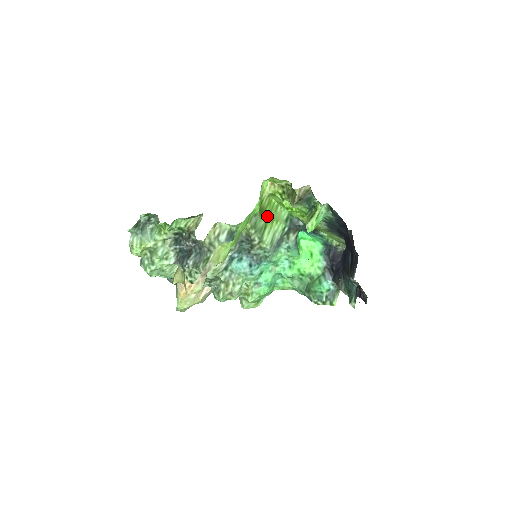
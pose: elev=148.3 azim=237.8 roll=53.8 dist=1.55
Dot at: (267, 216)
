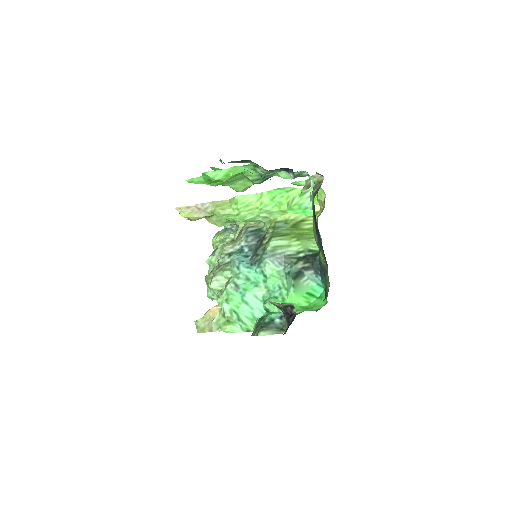
Dot at: (296, 233)
